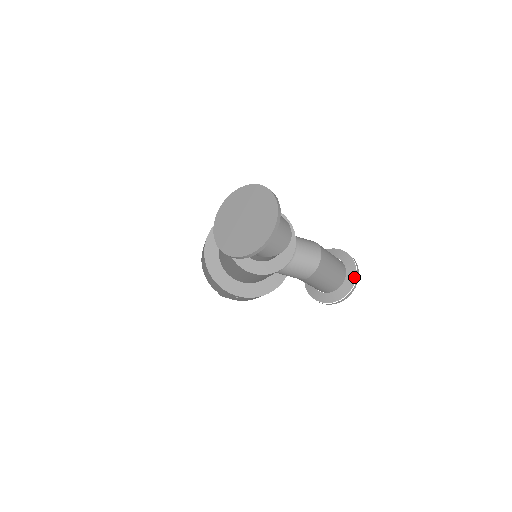
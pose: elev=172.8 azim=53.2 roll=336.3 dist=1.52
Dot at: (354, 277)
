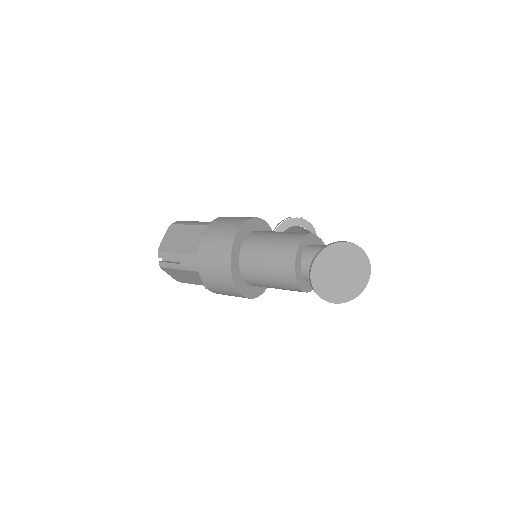
Dot at: occluded
